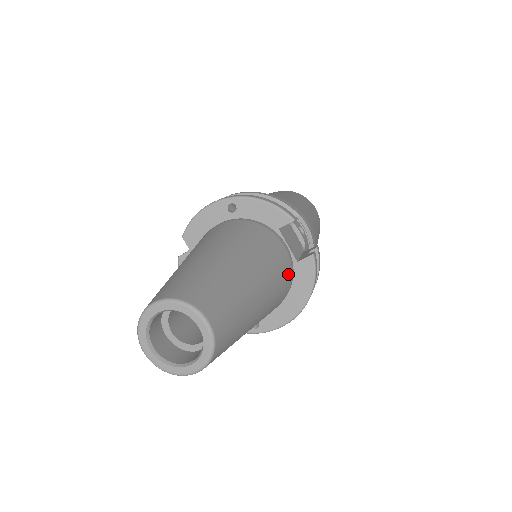
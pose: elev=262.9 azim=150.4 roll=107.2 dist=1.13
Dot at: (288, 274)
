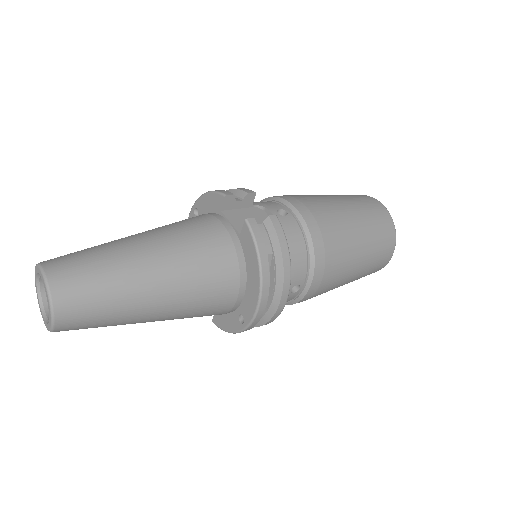
Dot at: (223, 247)
